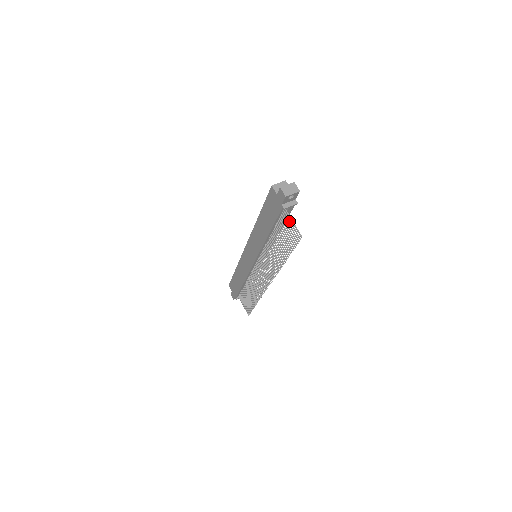
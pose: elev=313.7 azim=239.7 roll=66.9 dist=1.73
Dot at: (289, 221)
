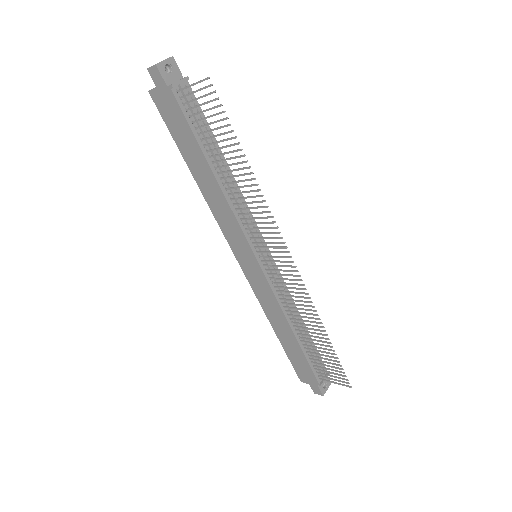
Dot at: (190, 93)
